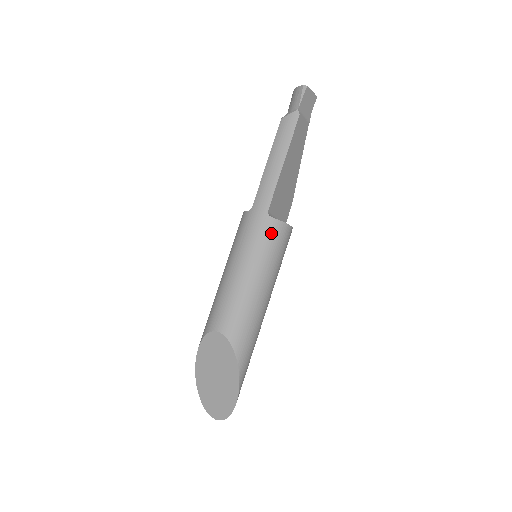
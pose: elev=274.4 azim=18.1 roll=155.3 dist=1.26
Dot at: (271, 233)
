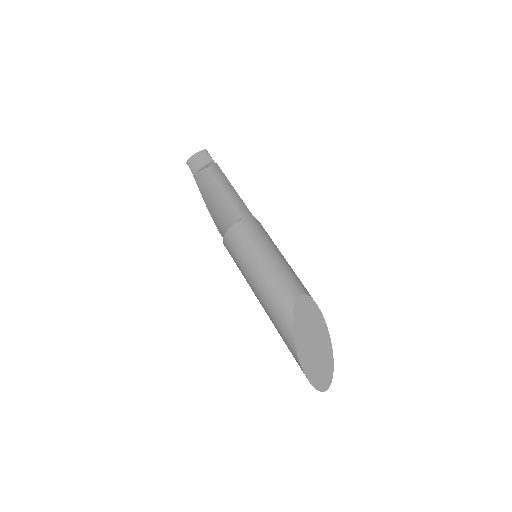
Dot at: (264, 229)
